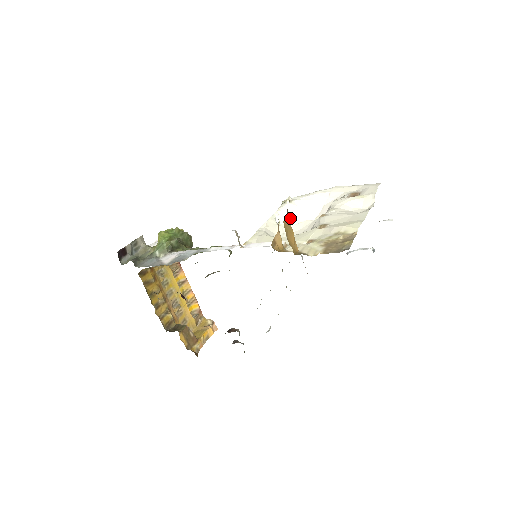
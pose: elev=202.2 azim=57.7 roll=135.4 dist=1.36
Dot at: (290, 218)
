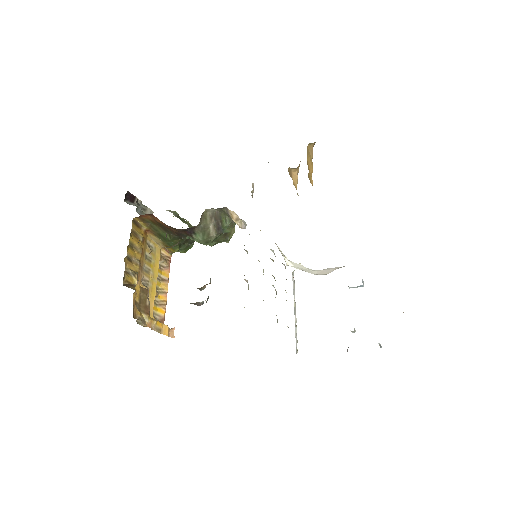
Dot at: (299, 268)
